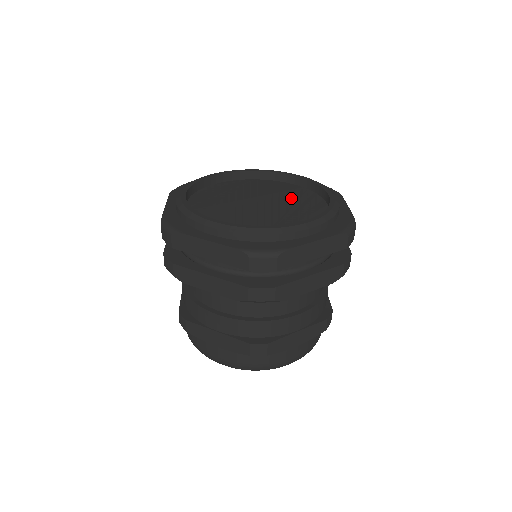
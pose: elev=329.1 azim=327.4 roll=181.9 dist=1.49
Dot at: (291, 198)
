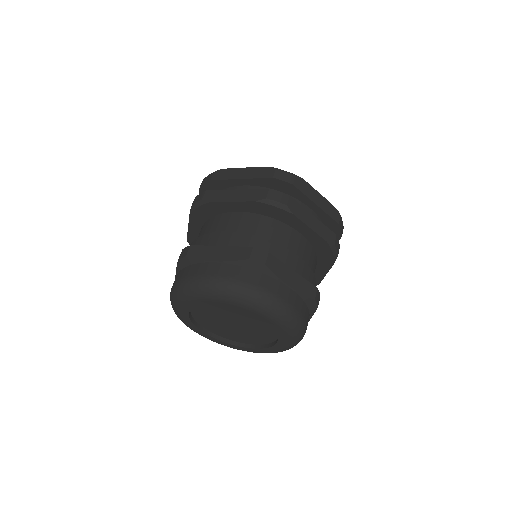
Dot at: occluded
